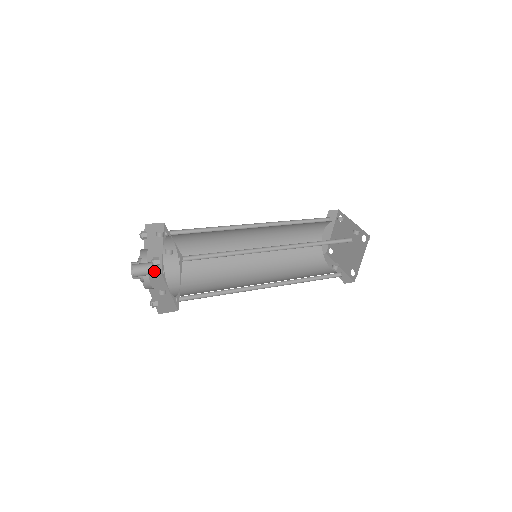
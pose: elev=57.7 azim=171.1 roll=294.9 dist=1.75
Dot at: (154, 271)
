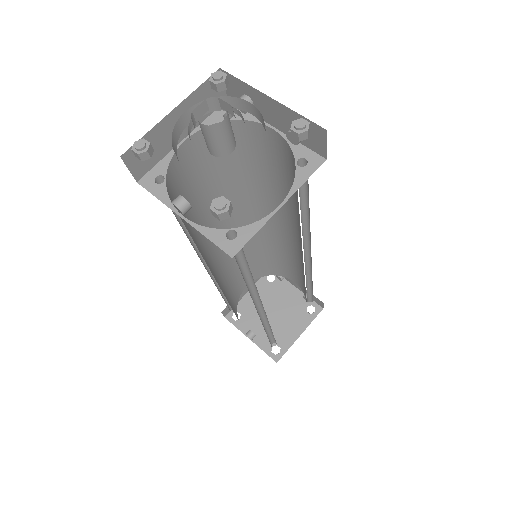
Dot at: (137, 165)
